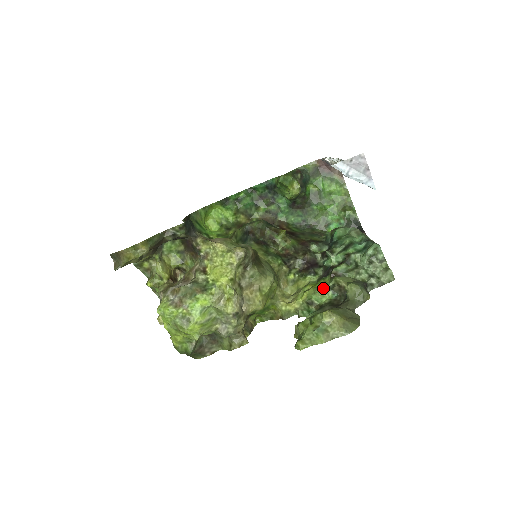
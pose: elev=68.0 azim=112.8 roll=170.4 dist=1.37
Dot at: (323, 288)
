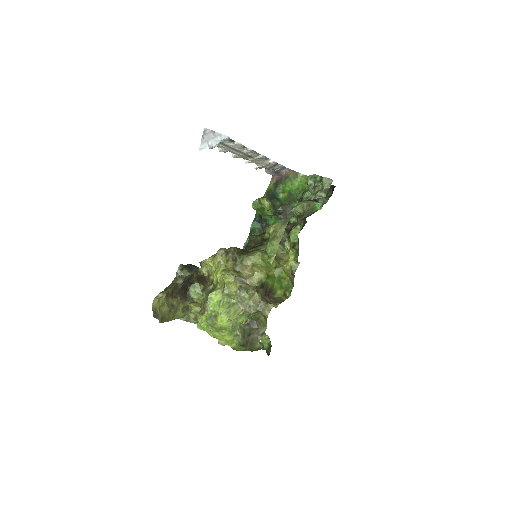
Dot at: (292, 229)
